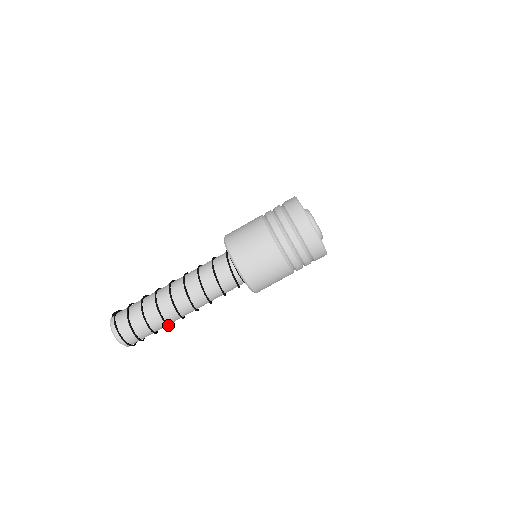
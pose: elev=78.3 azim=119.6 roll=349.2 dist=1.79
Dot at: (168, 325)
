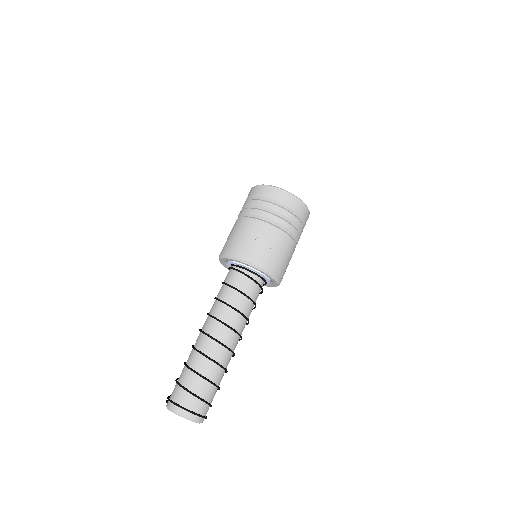
Dot at: (225, 369)
